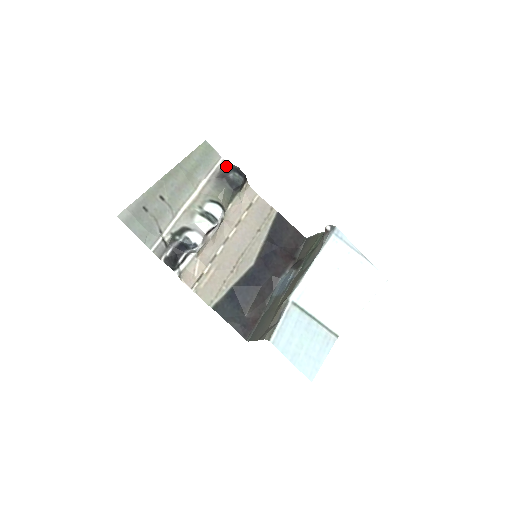
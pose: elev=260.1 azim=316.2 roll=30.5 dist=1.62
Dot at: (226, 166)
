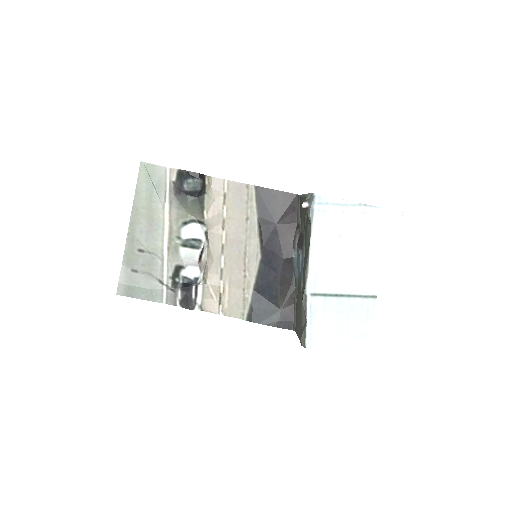
Dot at: (176, 175)
